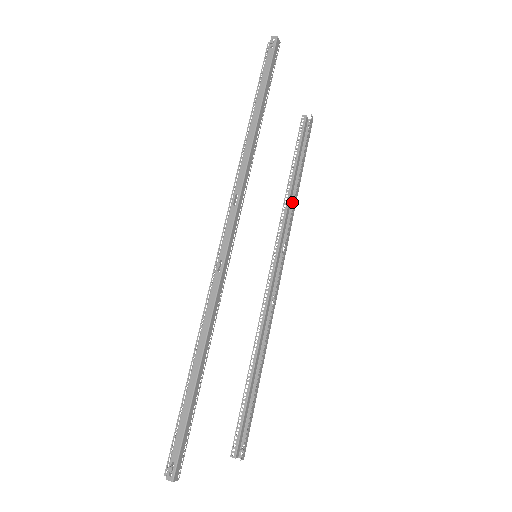
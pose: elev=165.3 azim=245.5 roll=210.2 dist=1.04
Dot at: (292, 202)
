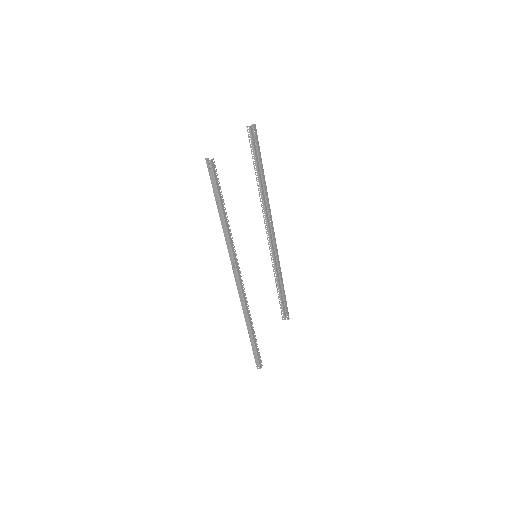
Dot at: (264, 190)
